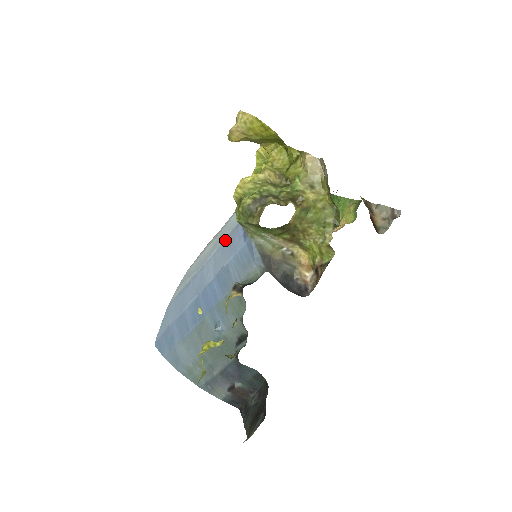
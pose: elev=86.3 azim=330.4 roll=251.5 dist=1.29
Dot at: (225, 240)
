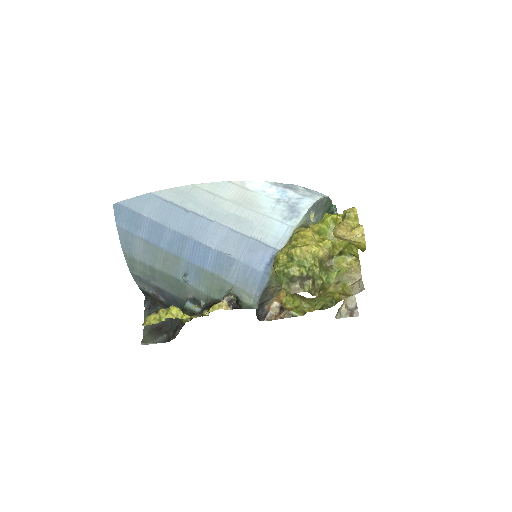
Dot at: (249, 237)
